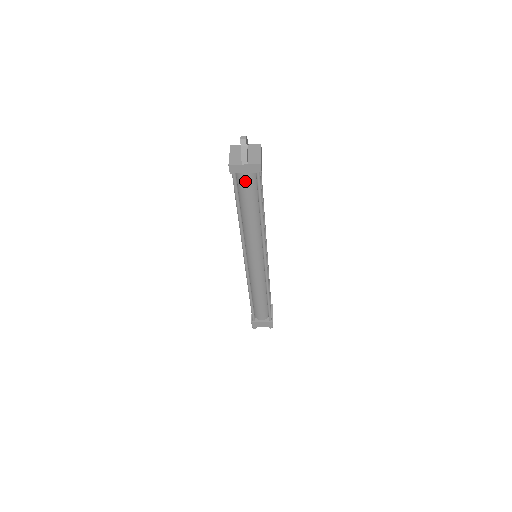
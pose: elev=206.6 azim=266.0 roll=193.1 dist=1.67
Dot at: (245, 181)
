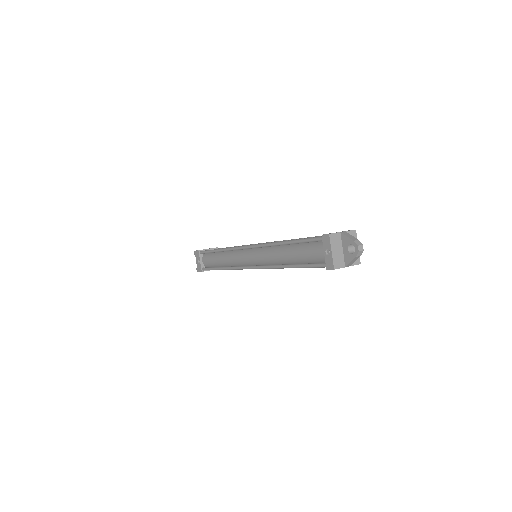
Dot at: occluded
